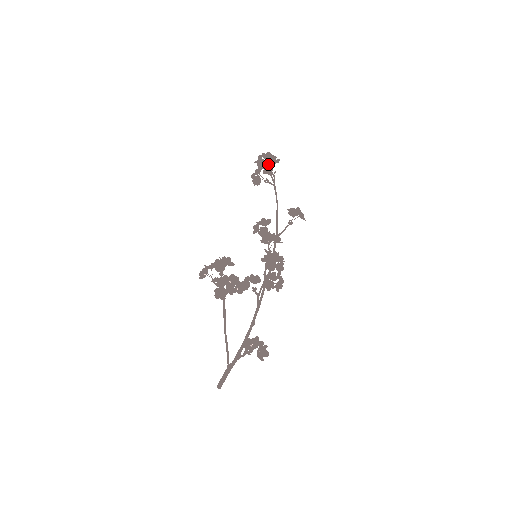
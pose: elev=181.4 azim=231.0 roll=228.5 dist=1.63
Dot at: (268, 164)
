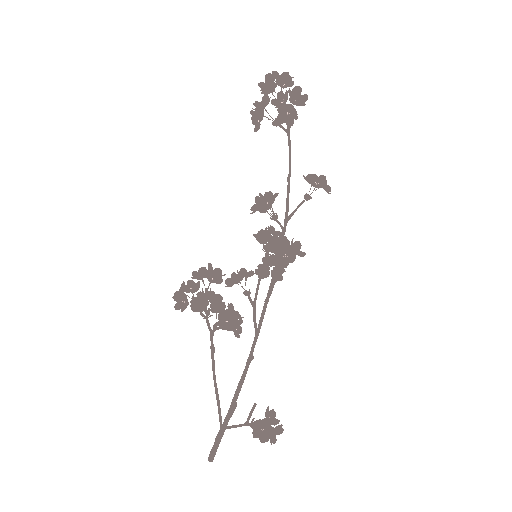
Dot at: (288, 106)
